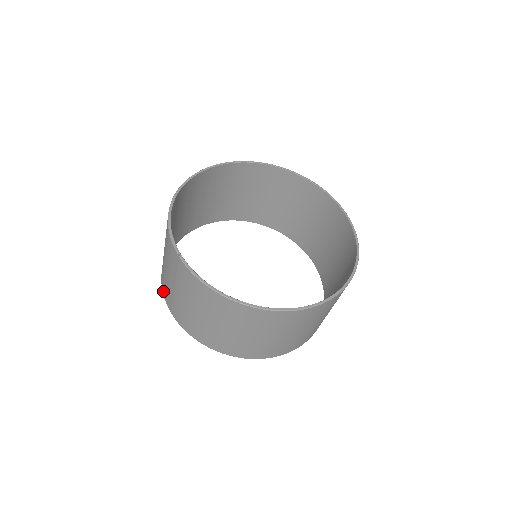
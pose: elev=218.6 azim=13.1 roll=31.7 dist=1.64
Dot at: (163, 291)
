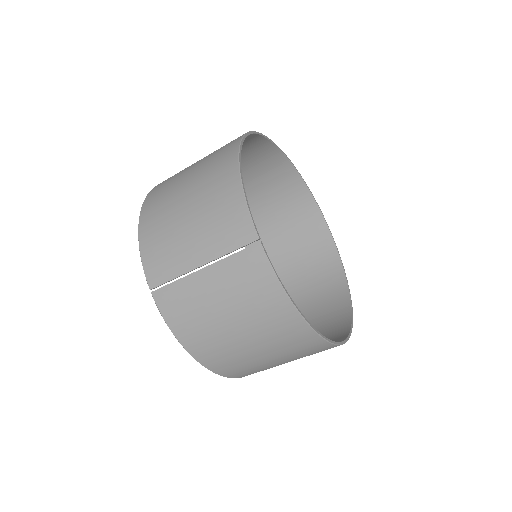
Dot at: (146, 260)
